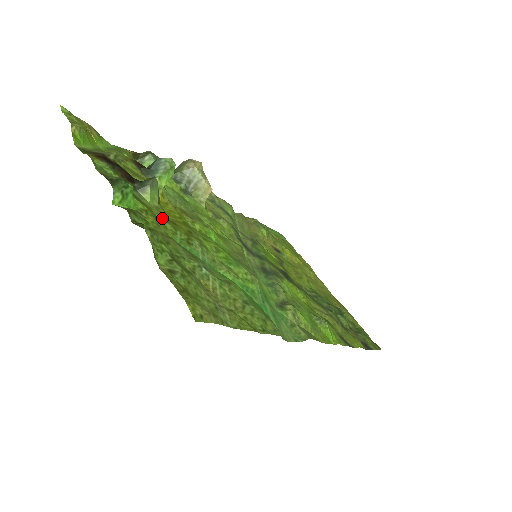
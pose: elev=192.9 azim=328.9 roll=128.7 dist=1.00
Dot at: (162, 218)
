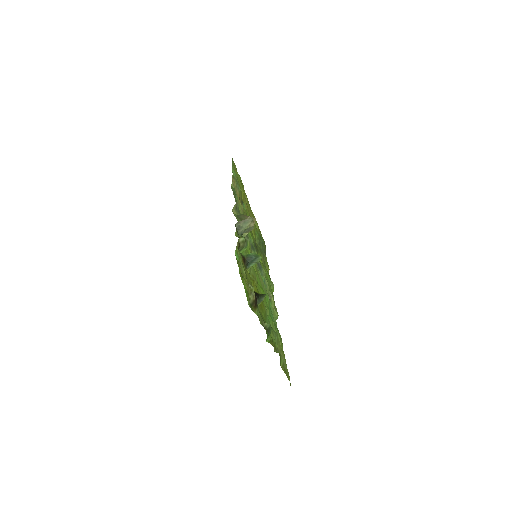
Dot at: (262, 312)
